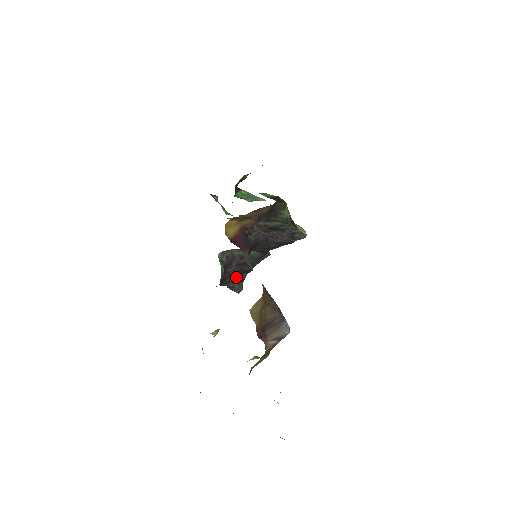
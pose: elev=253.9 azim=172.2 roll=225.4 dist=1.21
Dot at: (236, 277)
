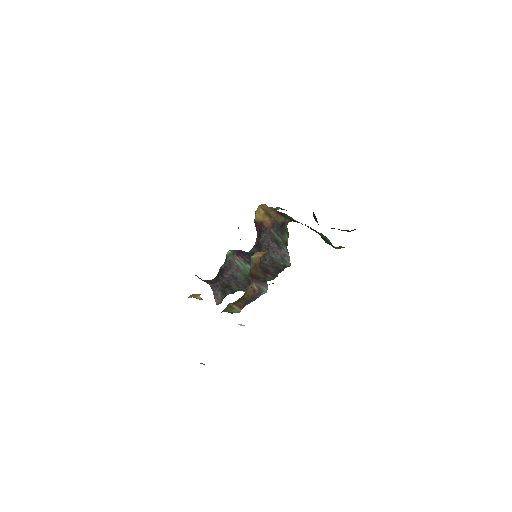
Dot at: (224, 287)
